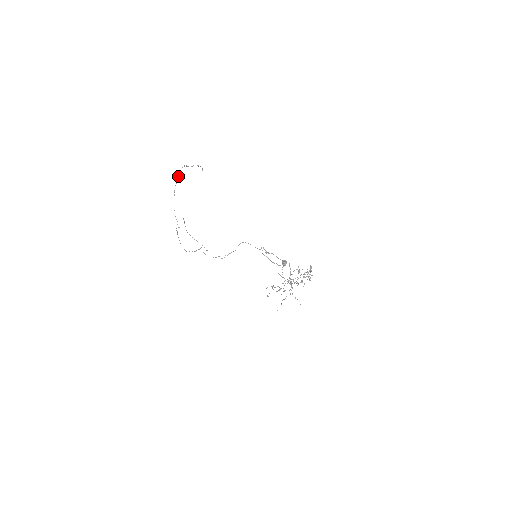
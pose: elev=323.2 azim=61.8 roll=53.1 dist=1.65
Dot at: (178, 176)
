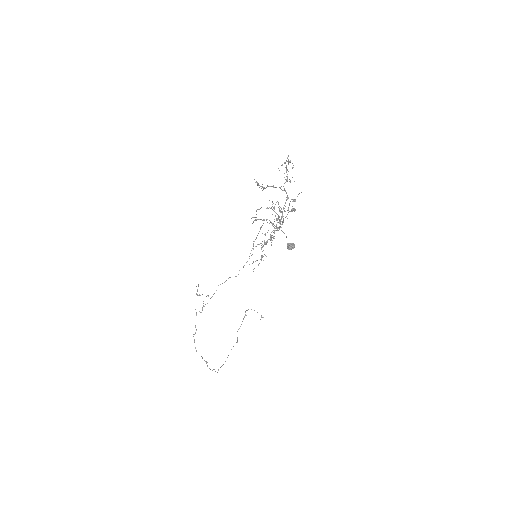
Dot at: occluded
